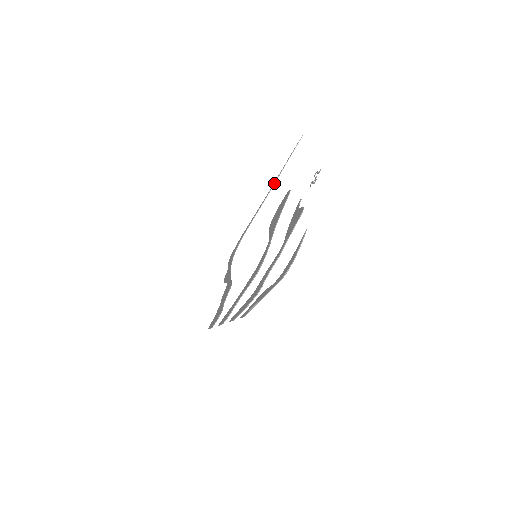
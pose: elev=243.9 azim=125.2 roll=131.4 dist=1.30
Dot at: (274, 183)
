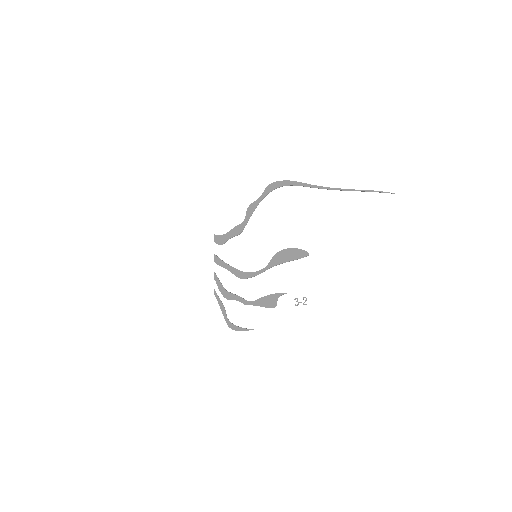
Dot at: (340, 190)
